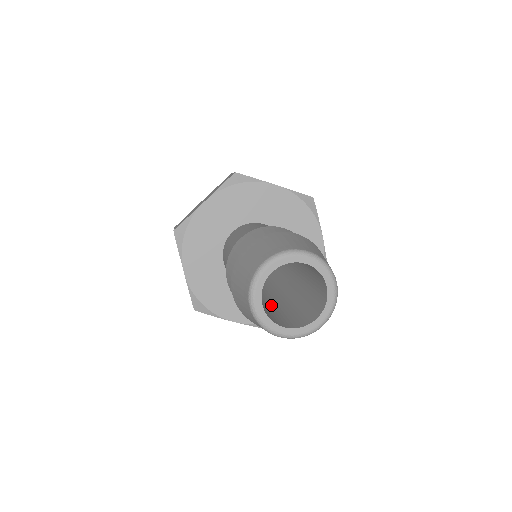
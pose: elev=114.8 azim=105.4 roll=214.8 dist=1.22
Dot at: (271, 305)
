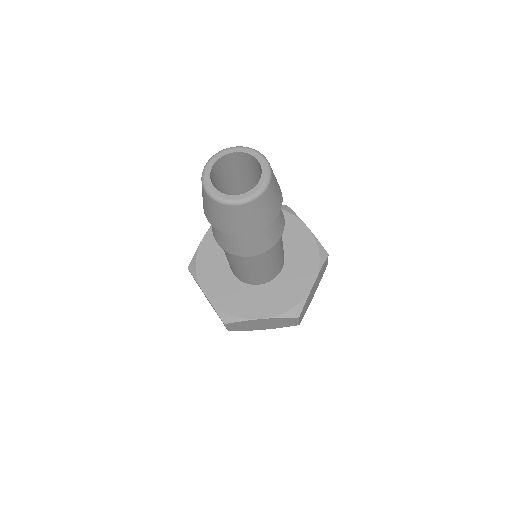
Dot at: occluded
